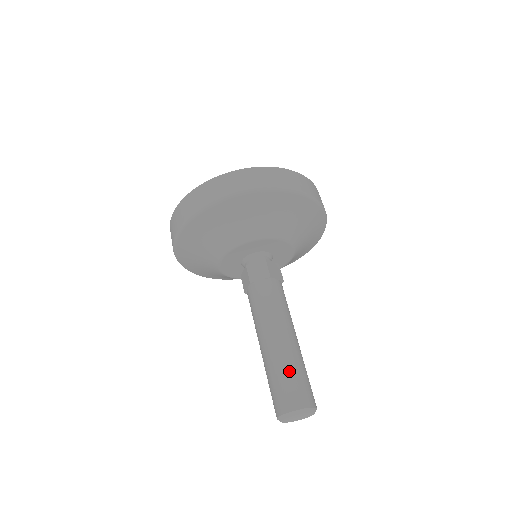
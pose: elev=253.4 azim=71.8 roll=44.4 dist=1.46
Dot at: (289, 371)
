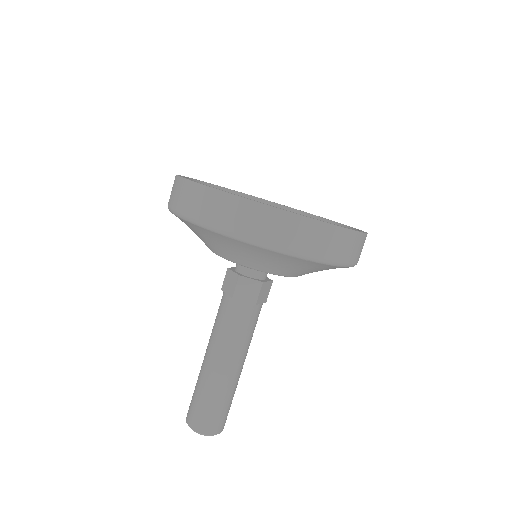
Dot at: (219, 401)
